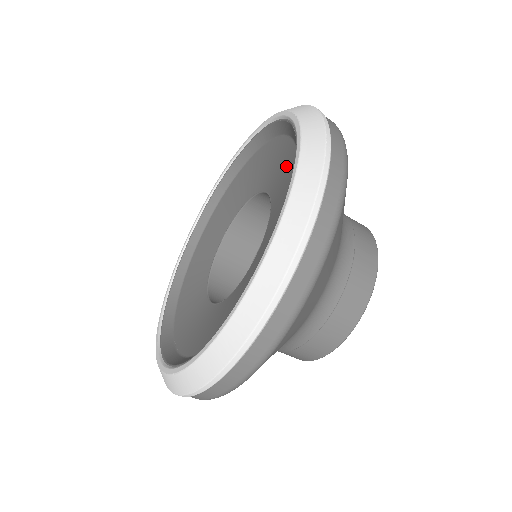
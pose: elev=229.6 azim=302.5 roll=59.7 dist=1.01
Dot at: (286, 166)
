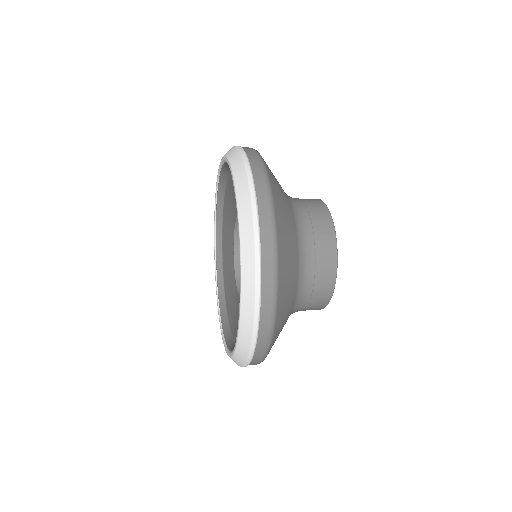
Dot at: occluded
